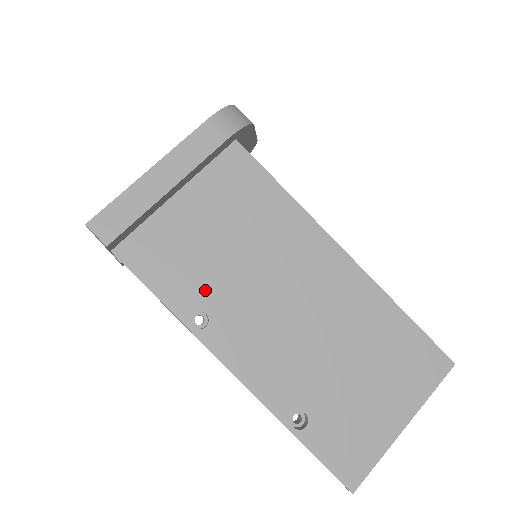
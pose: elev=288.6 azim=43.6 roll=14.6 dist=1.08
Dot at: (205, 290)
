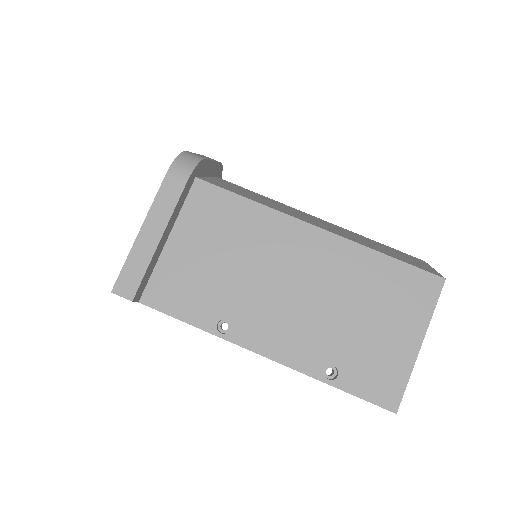
Dot at: (218, 302)
